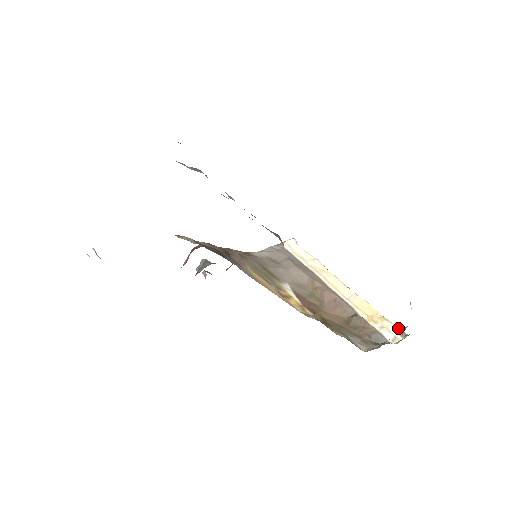
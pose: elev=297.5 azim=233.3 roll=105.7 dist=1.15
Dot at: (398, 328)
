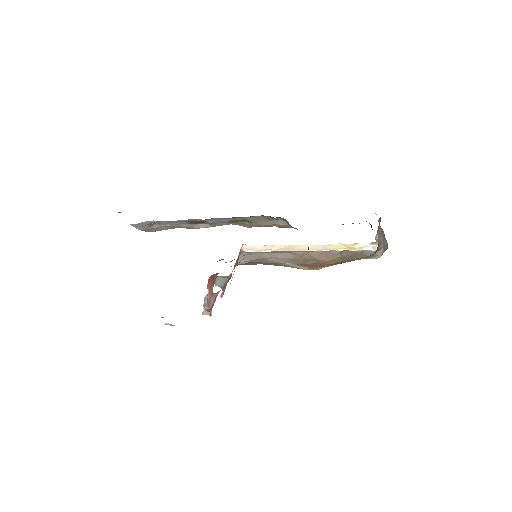
Dot at: (367, 243)
